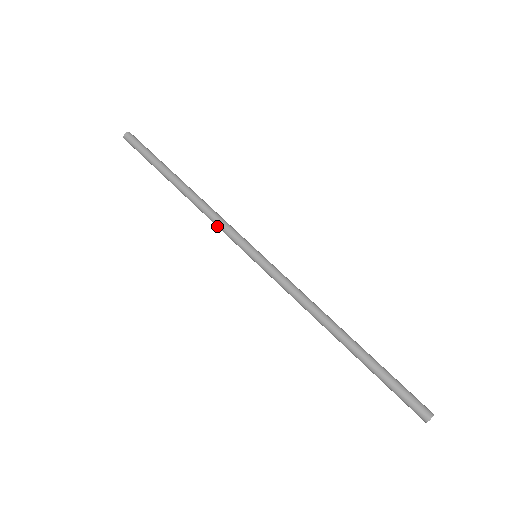
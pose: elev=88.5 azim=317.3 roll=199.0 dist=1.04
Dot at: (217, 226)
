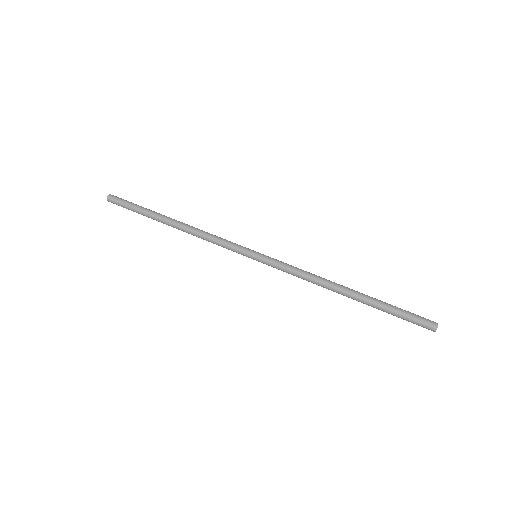
Dot at: occluded
